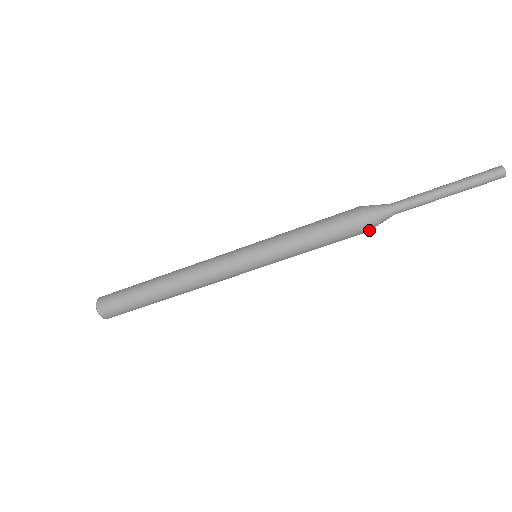
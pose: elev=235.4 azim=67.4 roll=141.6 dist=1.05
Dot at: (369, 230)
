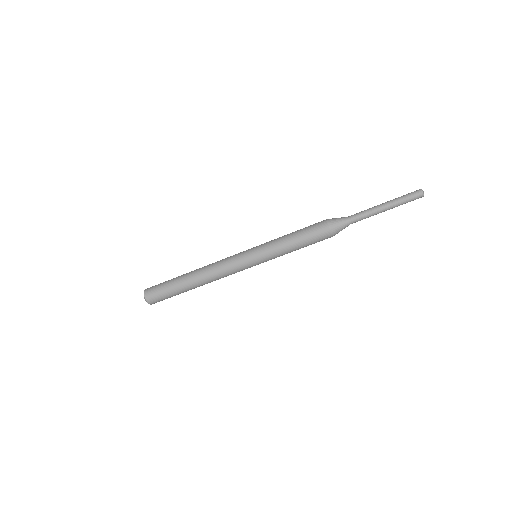
Dot at: occluded
